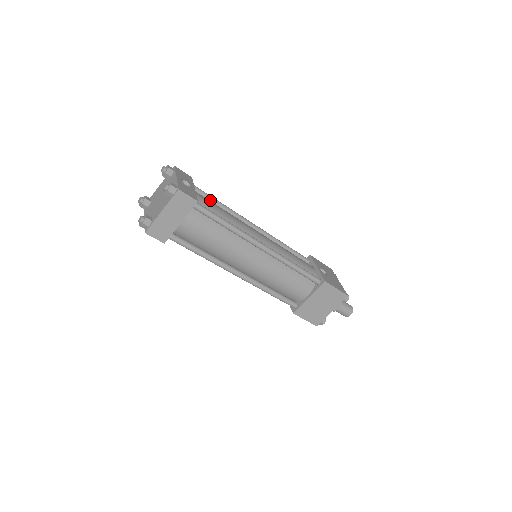
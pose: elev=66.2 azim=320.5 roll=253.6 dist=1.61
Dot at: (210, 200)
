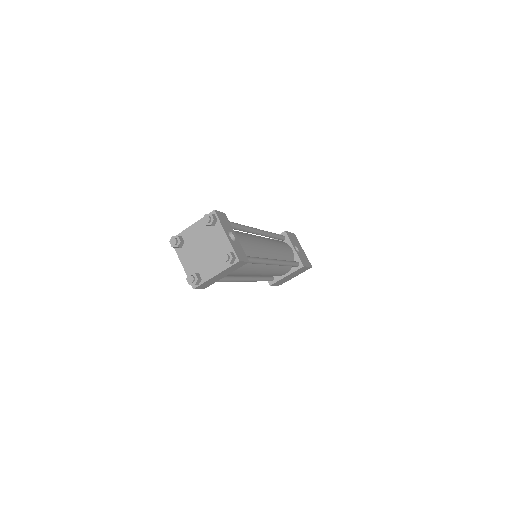
Dot at: (236, 228)
